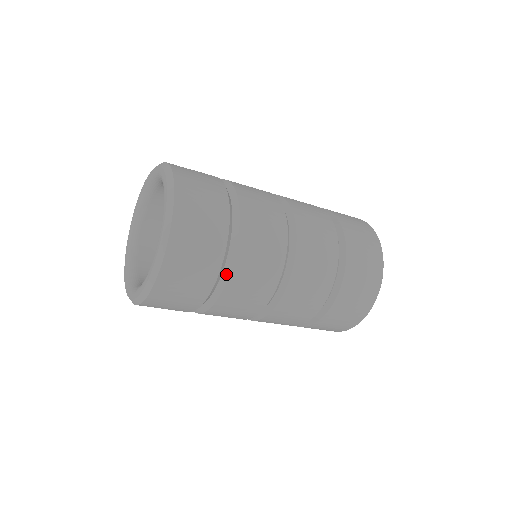
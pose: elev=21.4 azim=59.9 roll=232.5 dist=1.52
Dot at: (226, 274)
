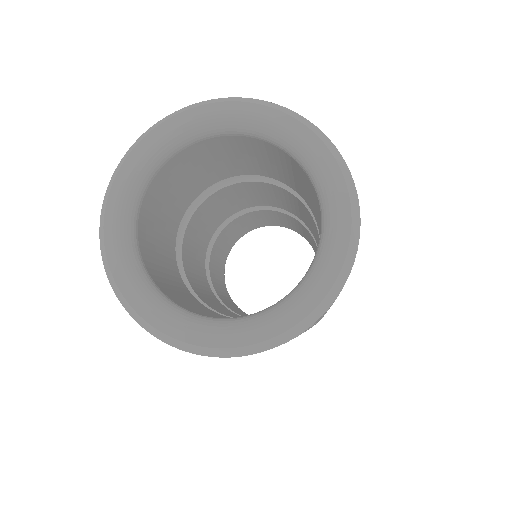
Dot at: occluded
